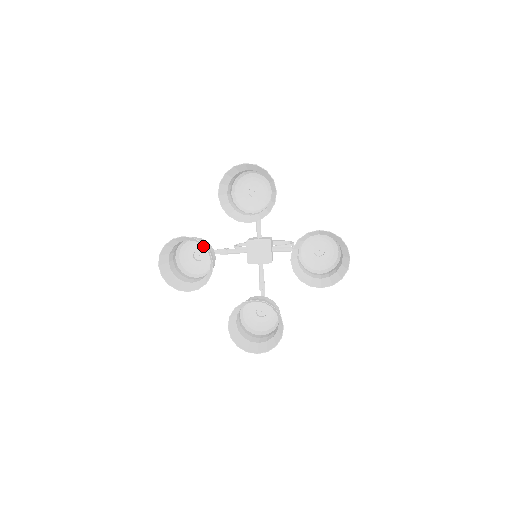
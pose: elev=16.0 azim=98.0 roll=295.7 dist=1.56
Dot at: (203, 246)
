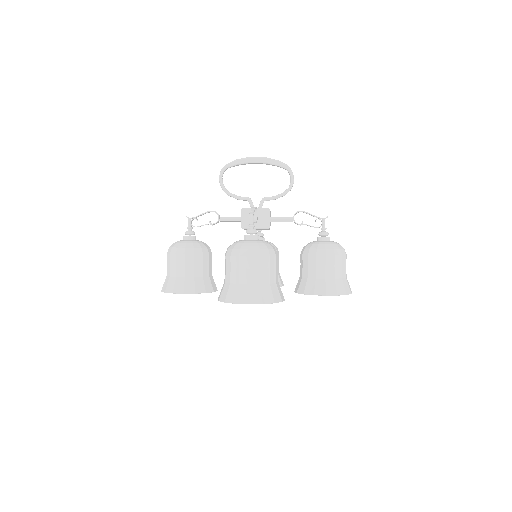
Dot at: (194, 242)
